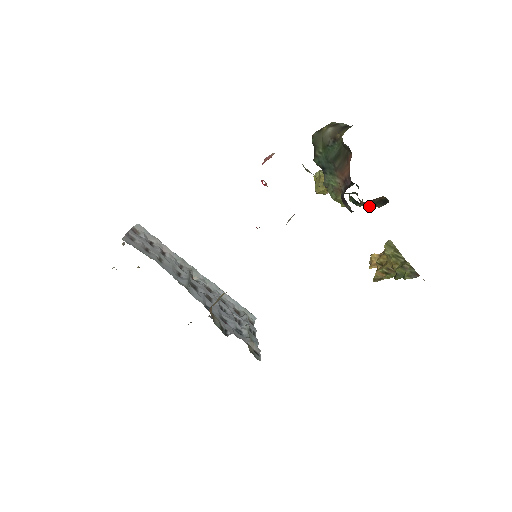
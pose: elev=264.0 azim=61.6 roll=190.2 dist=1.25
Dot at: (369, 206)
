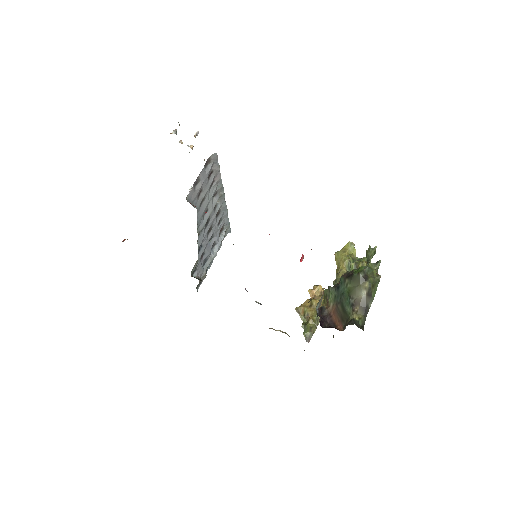
Dot at: occluded
